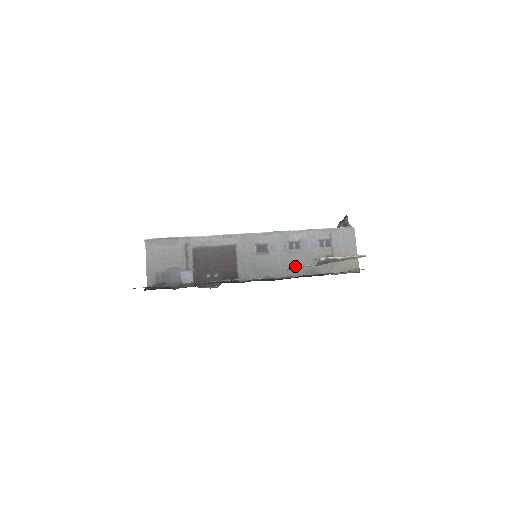
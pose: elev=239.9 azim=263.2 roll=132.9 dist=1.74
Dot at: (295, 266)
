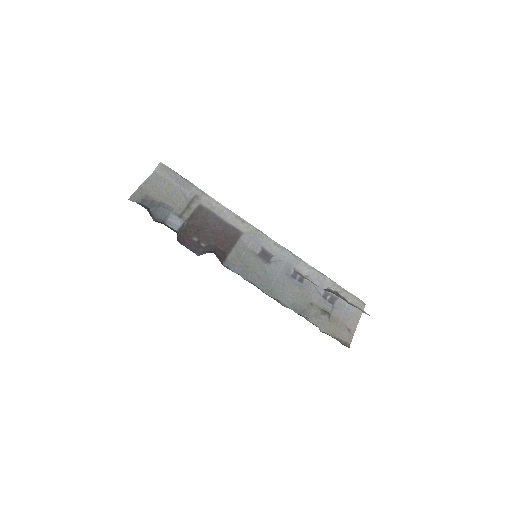
Dot at: occluded
